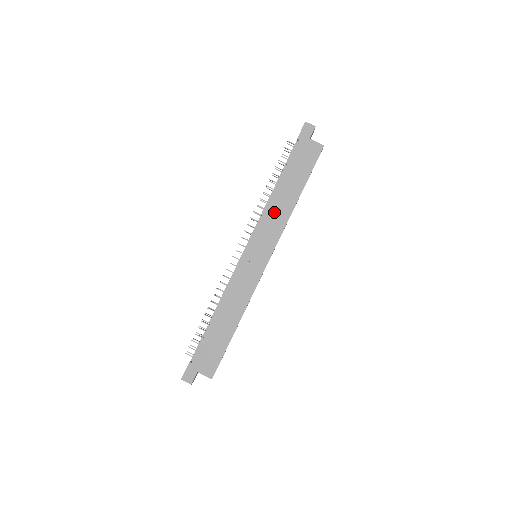
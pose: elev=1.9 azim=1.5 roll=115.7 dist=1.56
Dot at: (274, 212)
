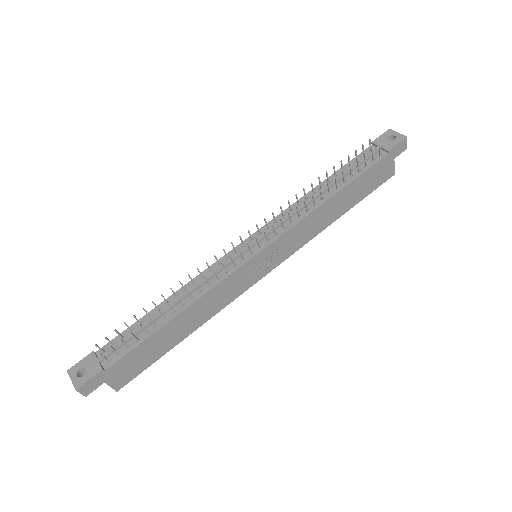
Dot at: (313, 221)
